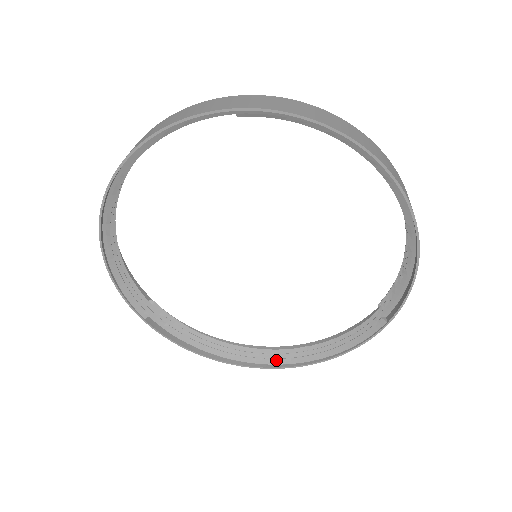
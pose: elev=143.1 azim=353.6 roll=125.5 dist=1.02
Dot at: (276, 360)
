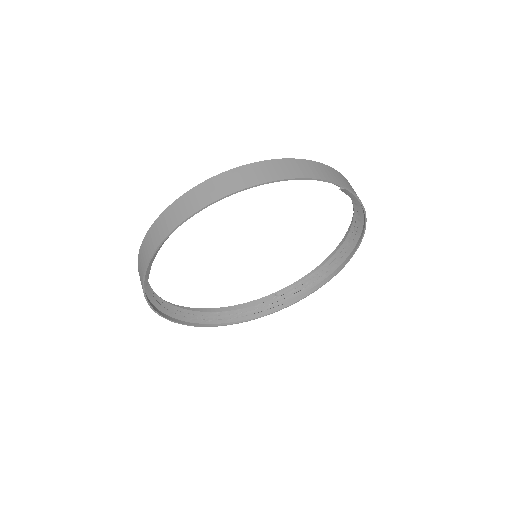
Dot at: (200, 320)
